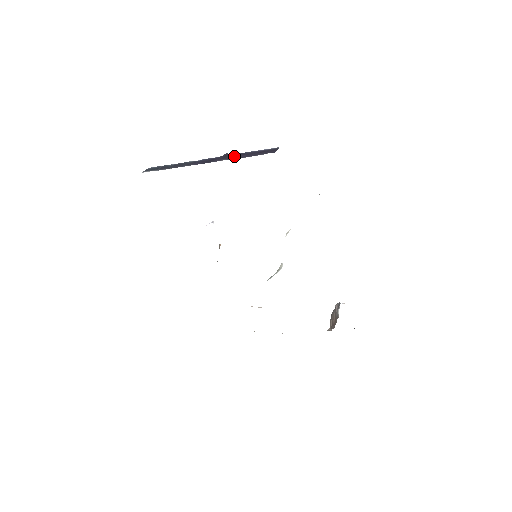
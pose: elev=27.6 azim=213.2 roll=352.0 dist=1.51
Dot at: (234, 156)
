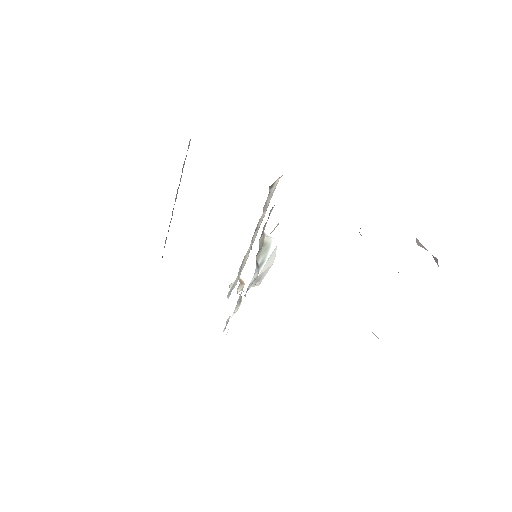
Dot at: occluded
